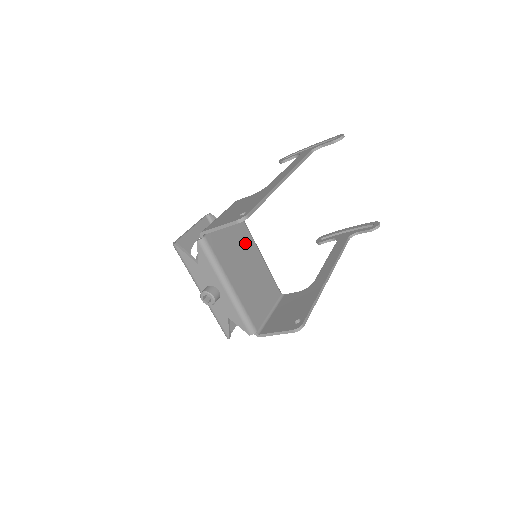
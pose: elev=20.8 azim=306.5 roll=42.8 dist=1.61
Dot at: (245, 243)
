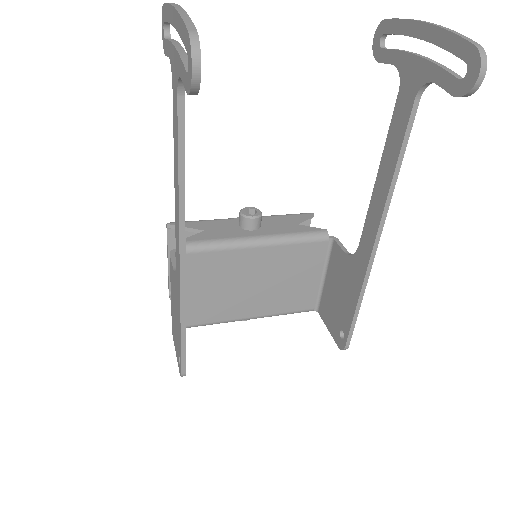
Dot at: (228, 268)
